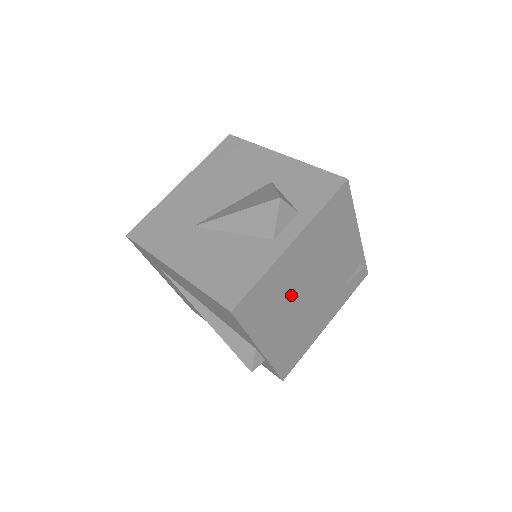
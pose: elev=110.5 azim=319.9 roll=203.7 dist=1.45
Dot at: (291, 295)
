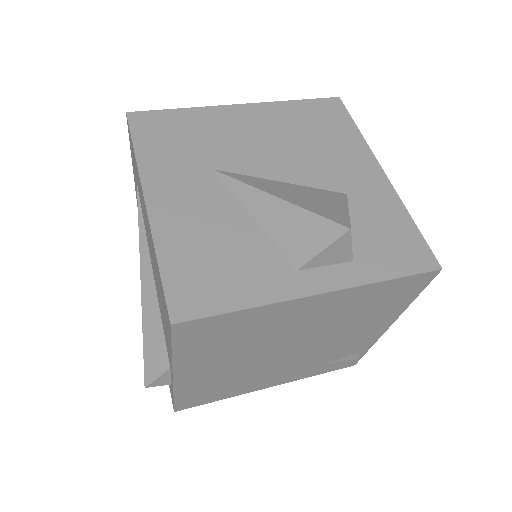
Dot at: (261, 344)
